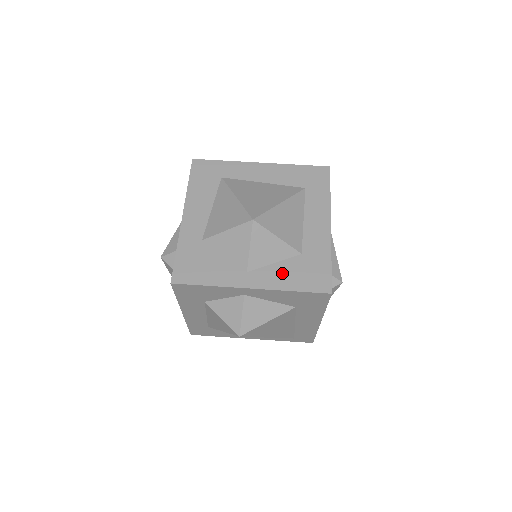
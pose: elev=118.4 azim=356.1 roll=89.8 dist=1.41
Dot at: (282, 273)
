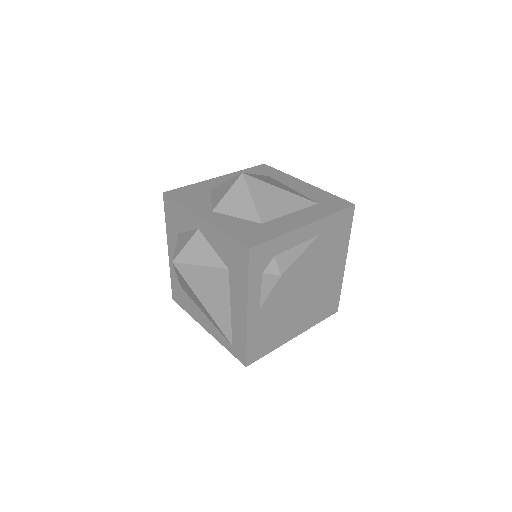
Dot at: (233, 223)
